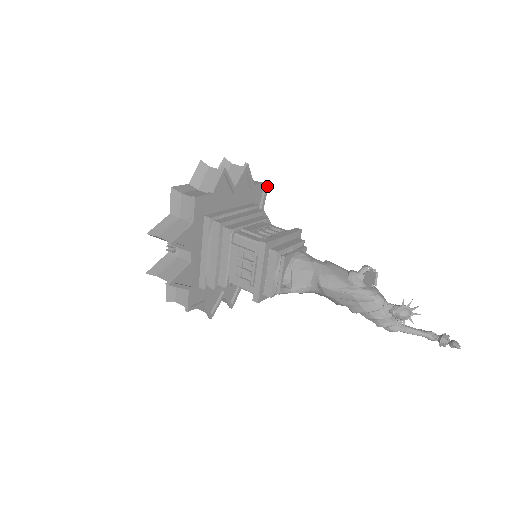
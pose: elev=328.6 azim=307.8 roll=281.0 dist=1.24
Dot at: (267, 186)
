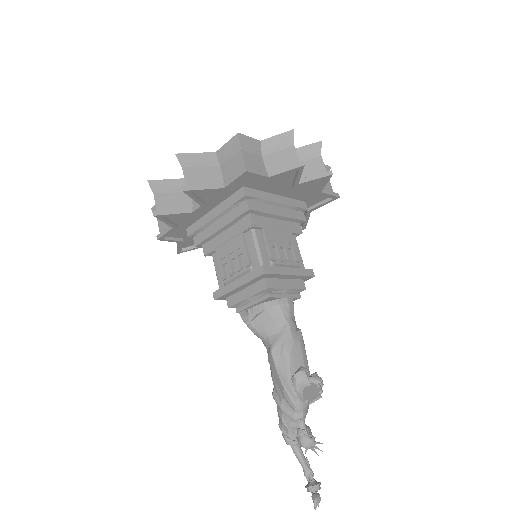
Dot at: (334, 199)
